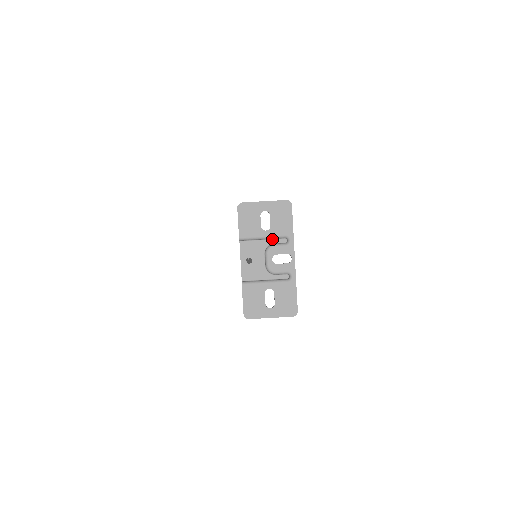
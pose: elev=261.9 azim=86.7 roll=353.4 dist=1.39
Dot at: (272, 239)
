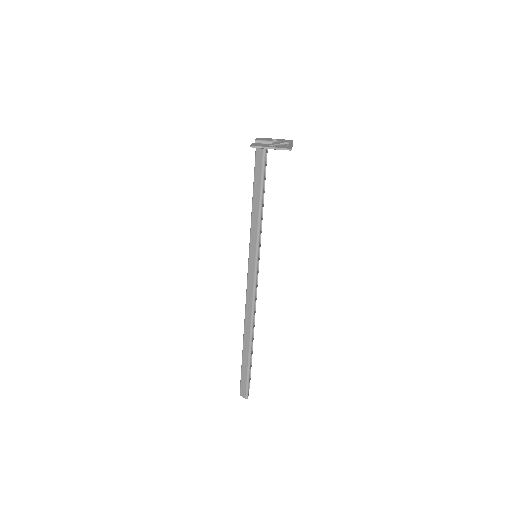
Dot at: occluded
